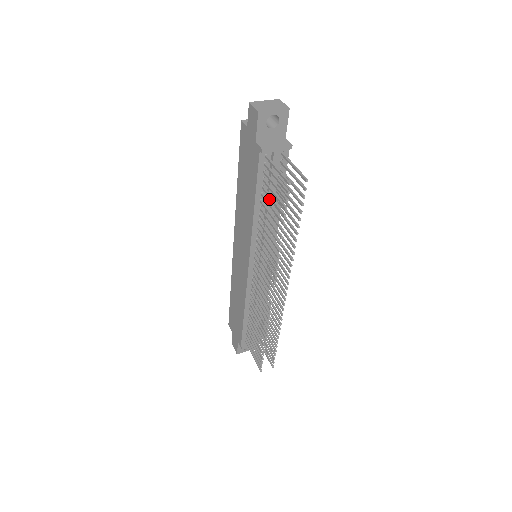
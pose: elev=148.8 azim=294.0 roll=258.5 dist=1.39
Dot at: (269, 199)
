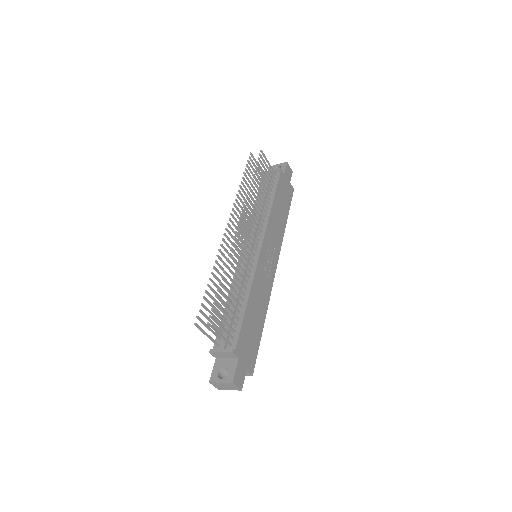
Dot at: (262, 197)
